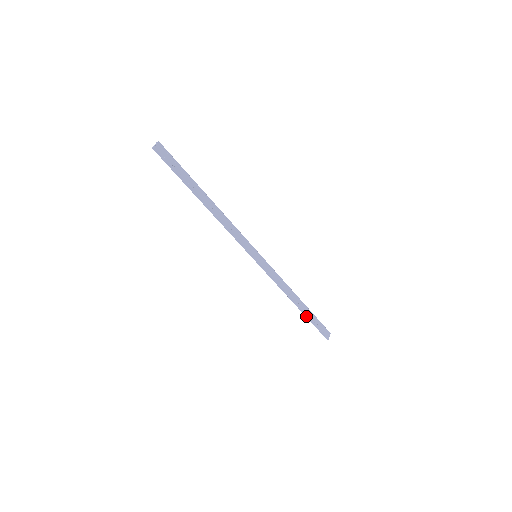
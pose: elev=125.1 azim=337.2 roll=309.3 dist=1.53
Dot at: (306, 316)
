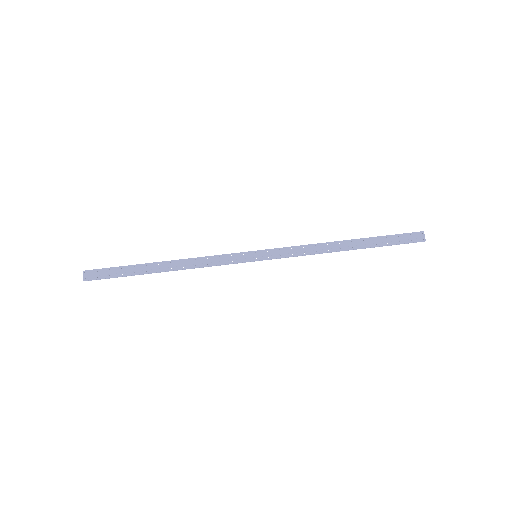
Dot at: (371, 247)
